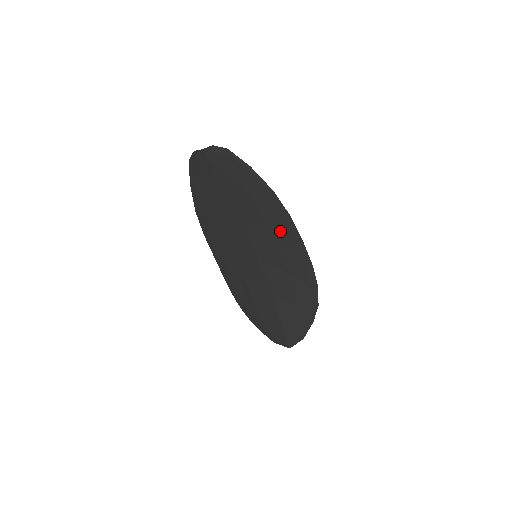
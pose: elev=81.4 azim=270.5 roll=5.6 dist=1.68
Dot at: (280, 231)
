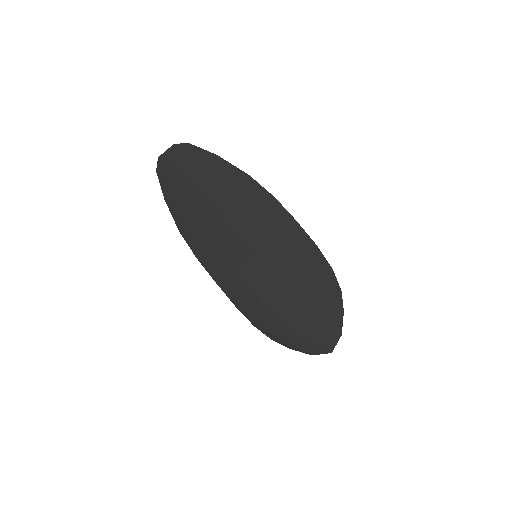
Dot at: (270, 217)
